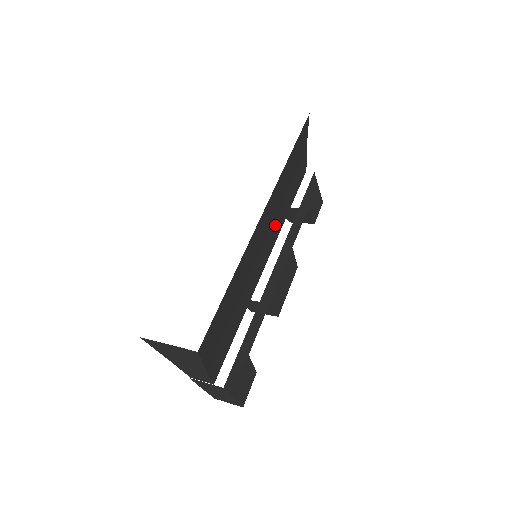
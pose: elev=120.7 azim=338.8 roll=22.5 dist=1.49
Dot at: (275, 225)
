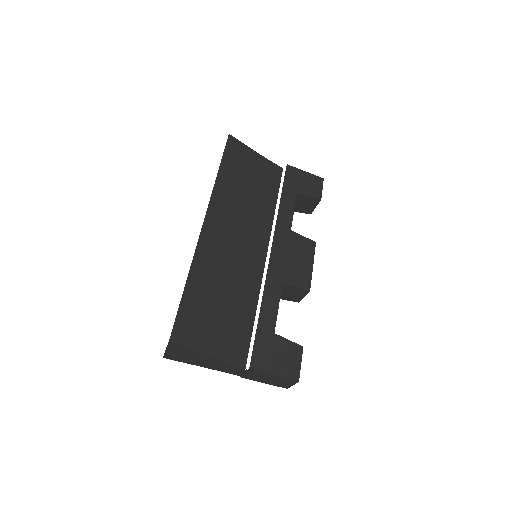
Dot at: (253, 224)
